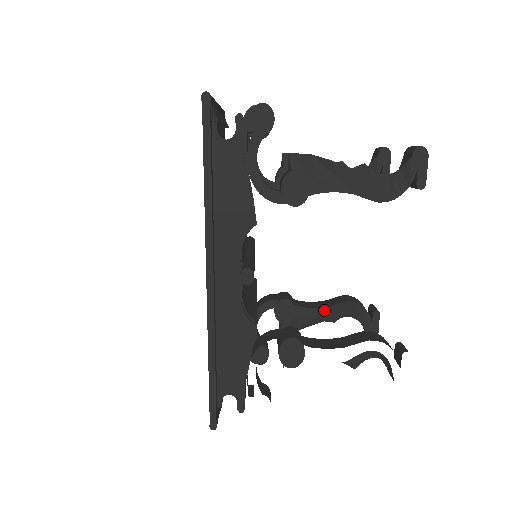
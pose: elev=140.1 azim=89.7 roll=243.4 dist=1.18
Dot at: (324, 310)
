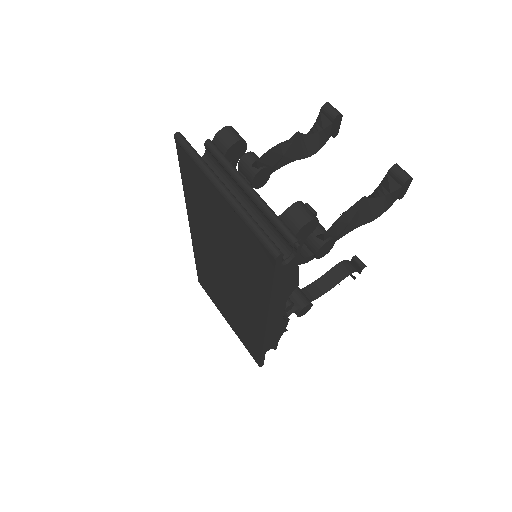
Dot at: occluded
